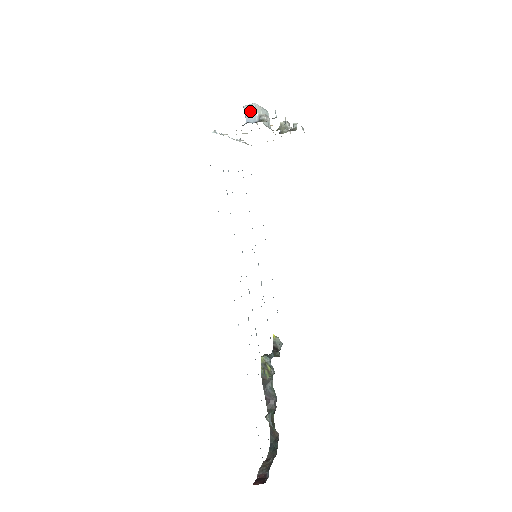
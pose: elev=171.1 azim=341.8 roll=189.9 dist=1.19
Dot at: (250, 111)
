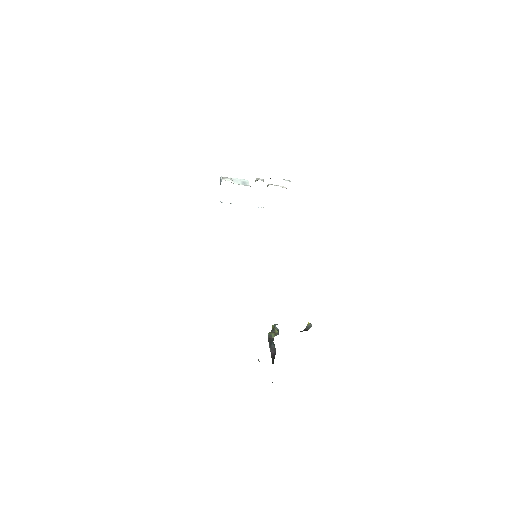
Dot at: (220, 181)
